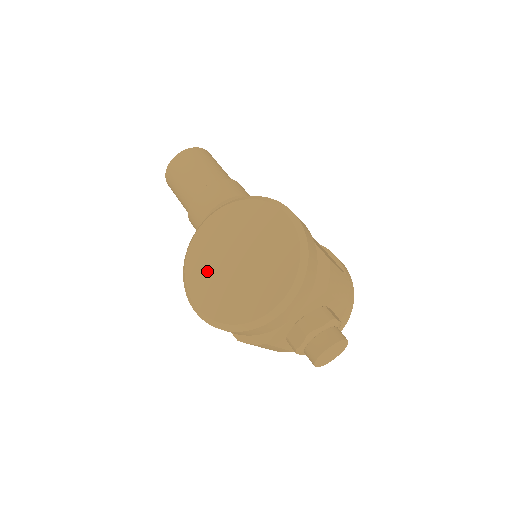
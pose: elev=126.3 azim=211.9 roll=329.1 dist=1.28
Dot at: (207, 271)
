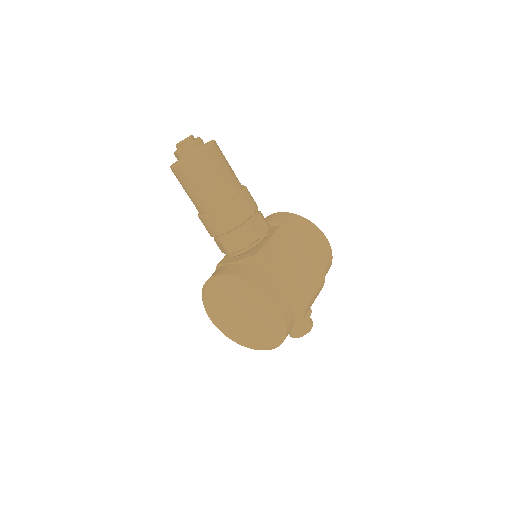
Dot at: (219, 311)
